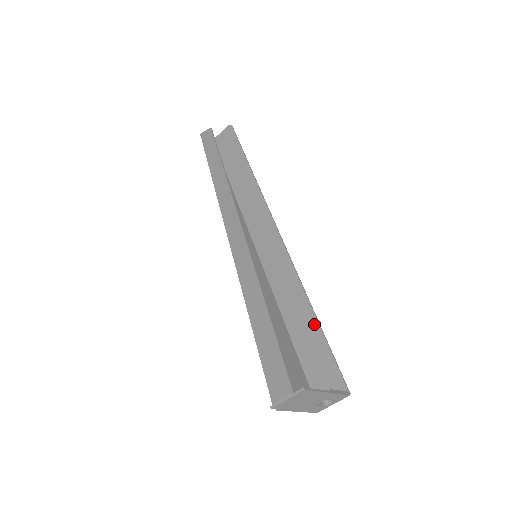
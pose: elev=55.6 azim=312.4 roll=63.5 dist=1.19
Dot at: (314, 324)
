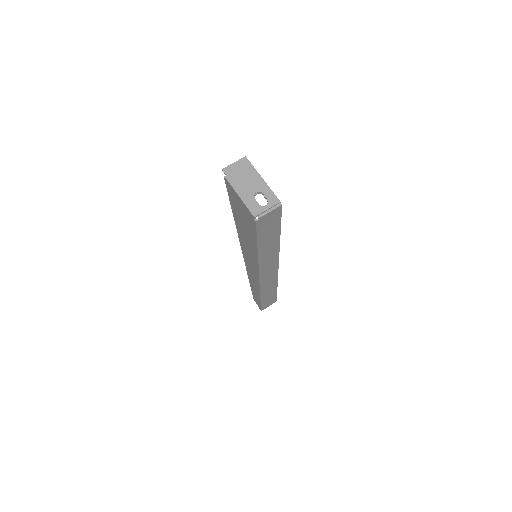
Dot at: (277, 233)
